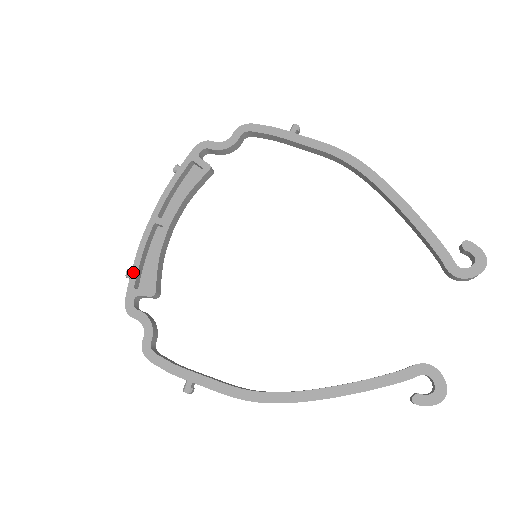
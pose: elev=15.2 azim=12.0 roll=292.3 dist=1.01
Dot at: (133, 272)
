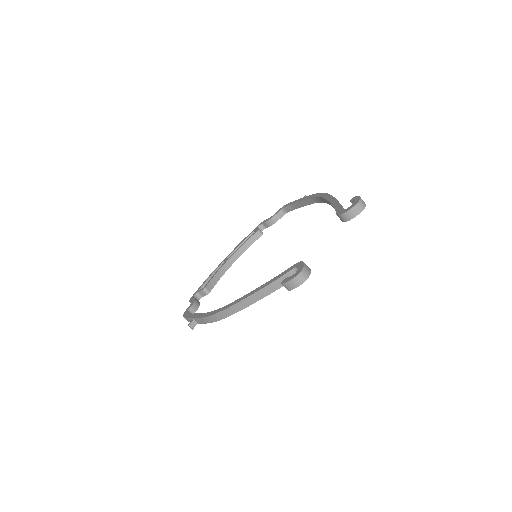
Dot at: (203, 284)
